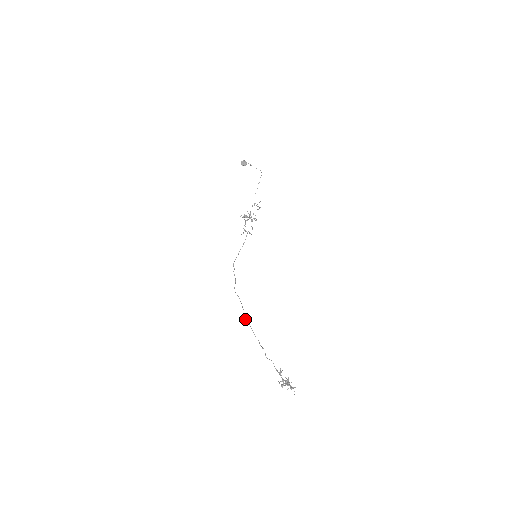
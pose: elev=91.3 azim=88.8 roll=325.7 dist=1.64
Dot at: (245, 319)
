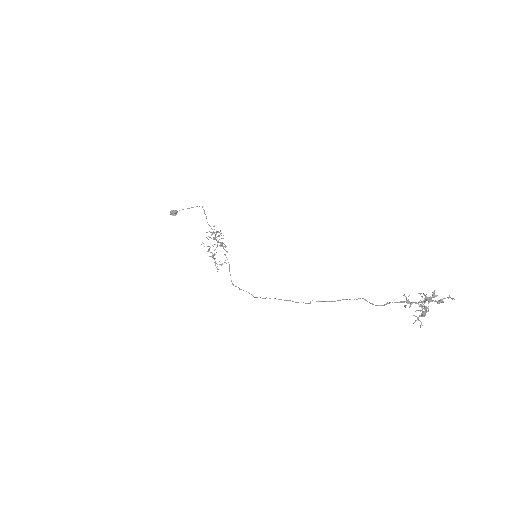
Dot at: occluded
